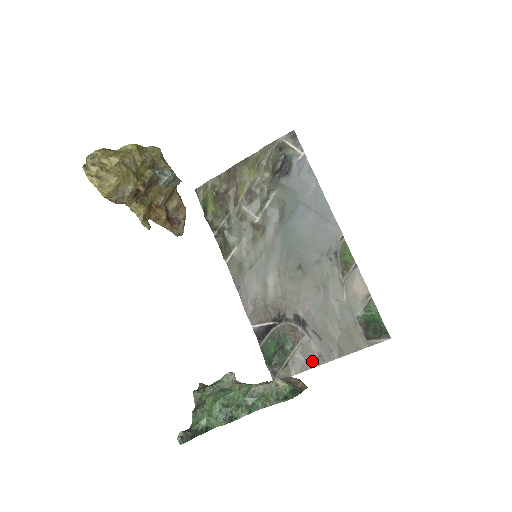
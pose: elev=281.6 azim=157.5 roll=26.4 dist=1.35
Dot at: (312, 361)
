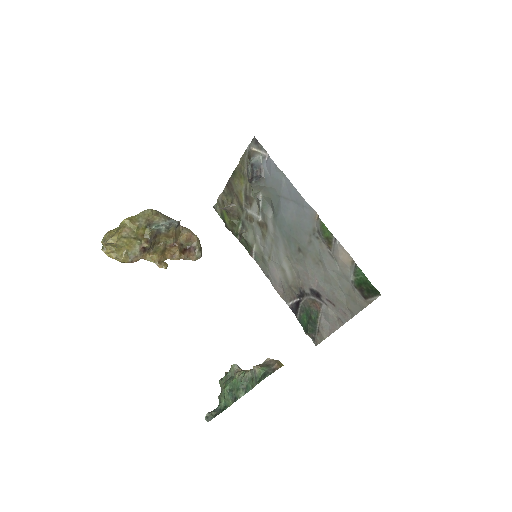
Dot at: (335, 324)
